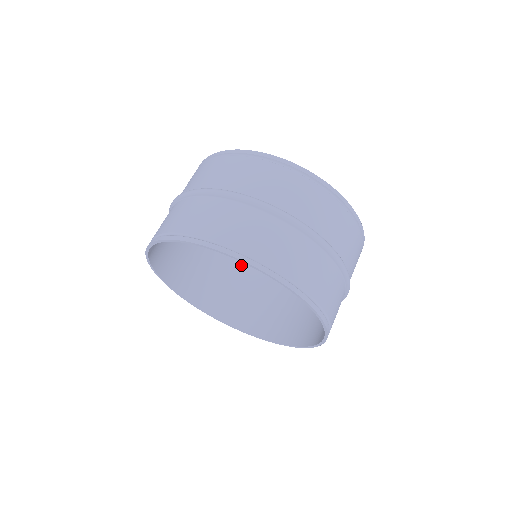
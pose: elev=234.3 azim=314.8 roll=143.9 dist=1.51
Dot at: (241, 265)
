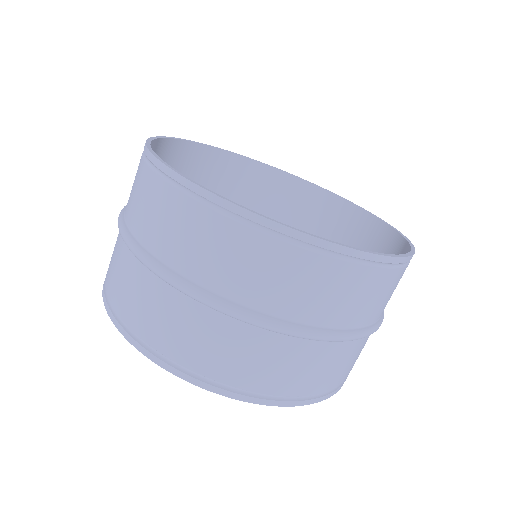
Dot at: (290, 211)
